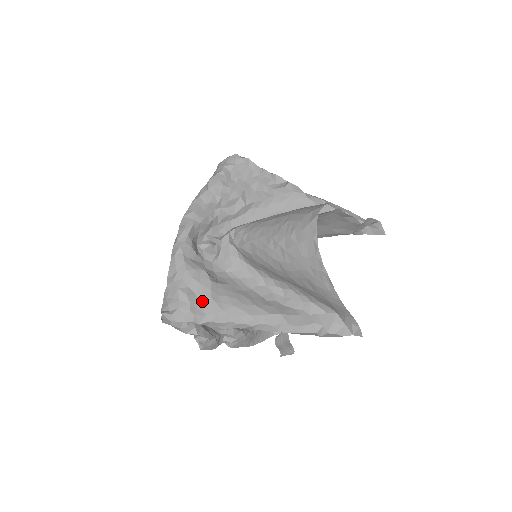
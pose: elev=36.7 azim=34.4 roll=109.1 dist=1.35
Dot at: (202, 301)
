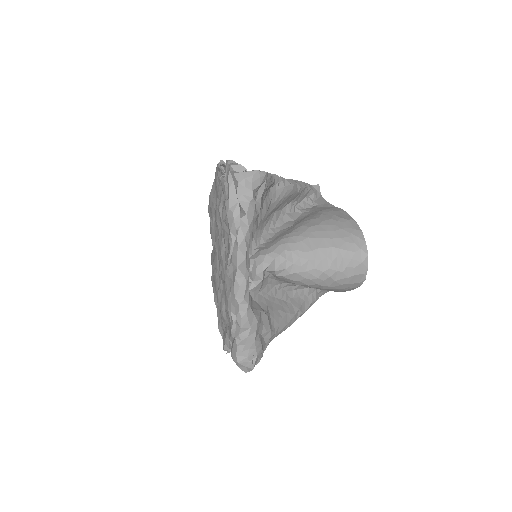
Dot at: (265, 336)
